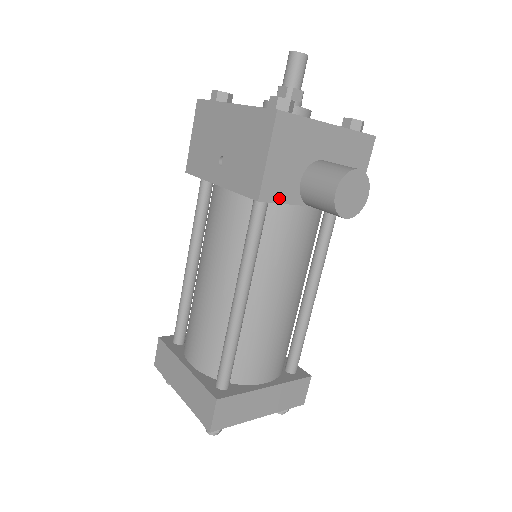
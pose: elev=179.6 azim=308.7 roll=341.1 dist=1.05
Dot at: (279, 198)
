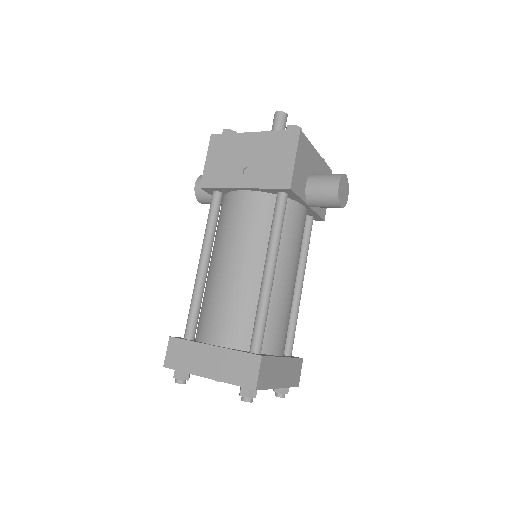
Dot at: (298, 192)
